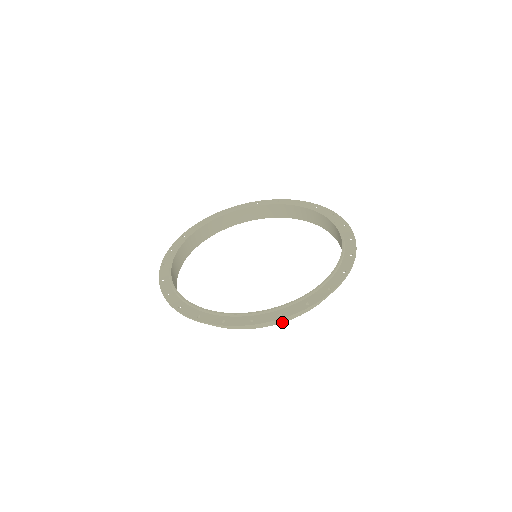
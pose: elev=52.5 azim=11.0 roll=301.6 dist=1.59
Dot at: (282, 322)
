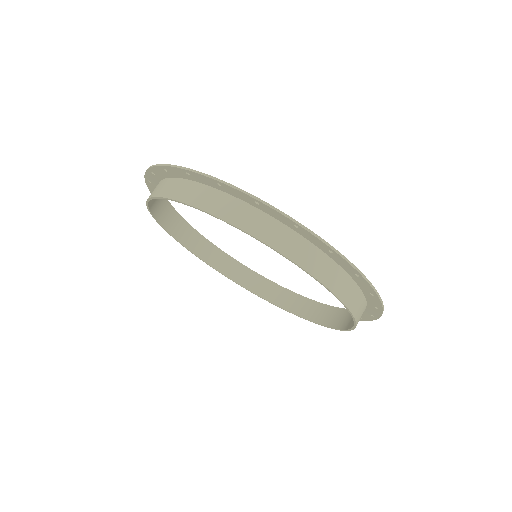
Dot at: (312, 274)
